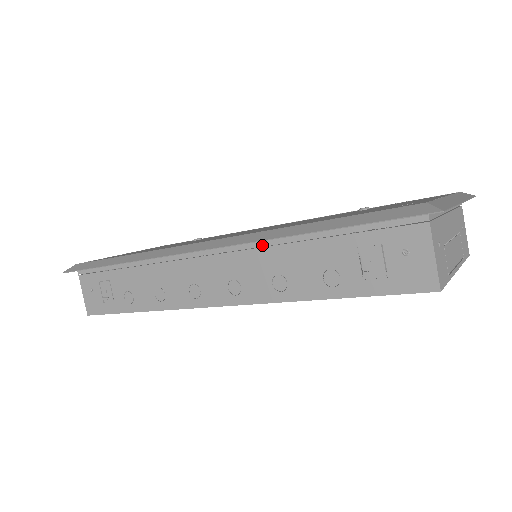
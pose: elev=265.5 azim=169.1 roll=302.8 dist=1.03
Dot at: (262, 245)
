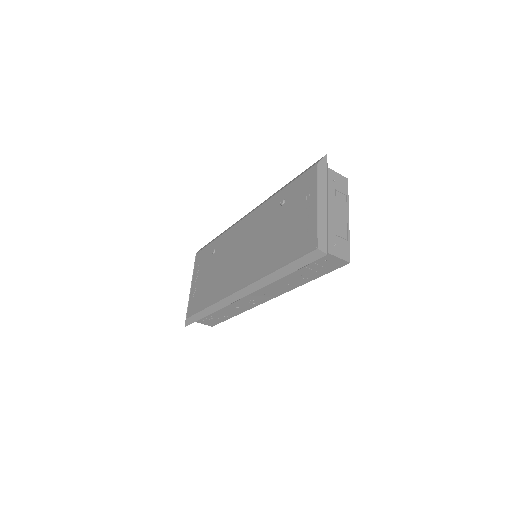
Dot at: occluded
